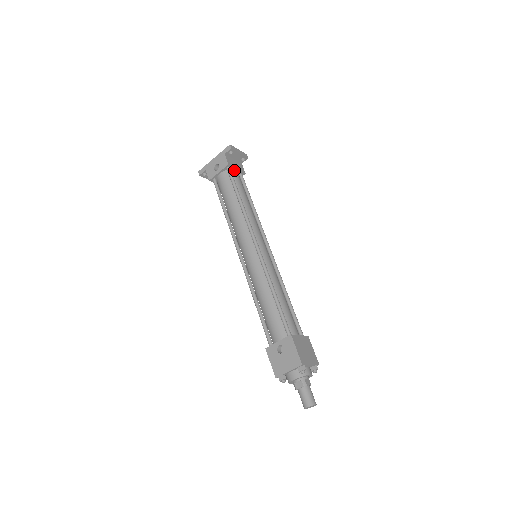
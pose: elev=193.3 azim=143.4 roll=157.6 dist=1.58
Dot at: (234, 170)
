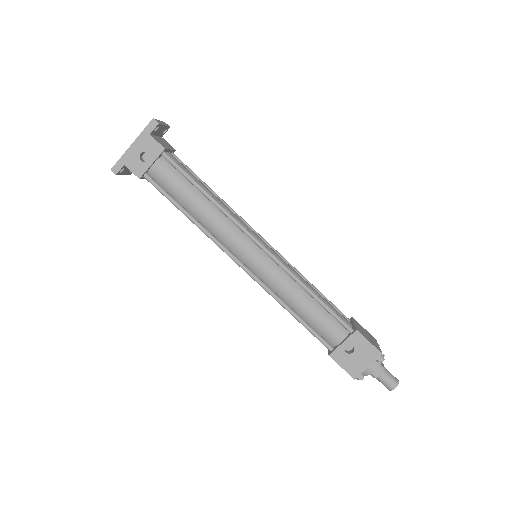
Dot at: (168, 152)
